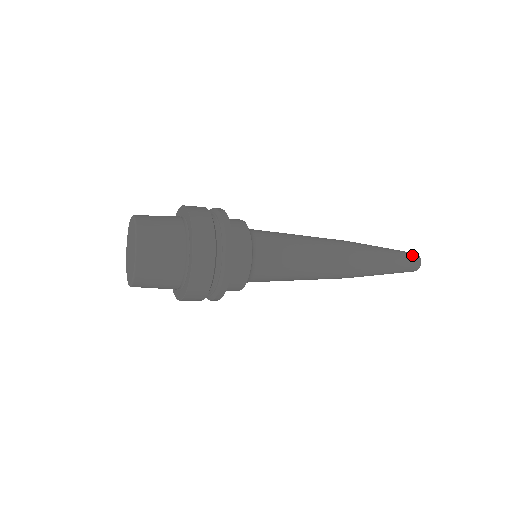
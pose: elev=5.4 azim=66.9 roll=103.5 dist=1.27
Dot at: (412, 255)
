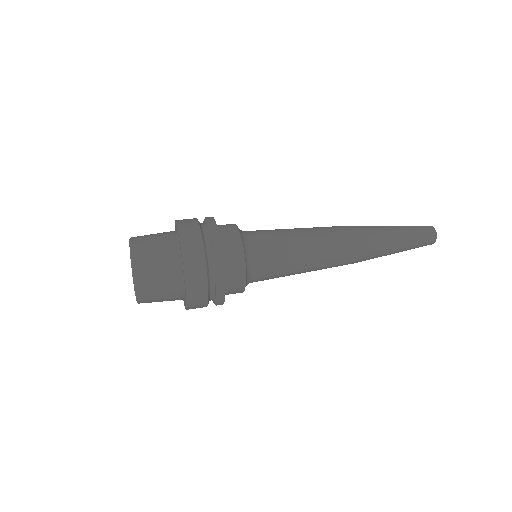
Dot at: (427, 243)
